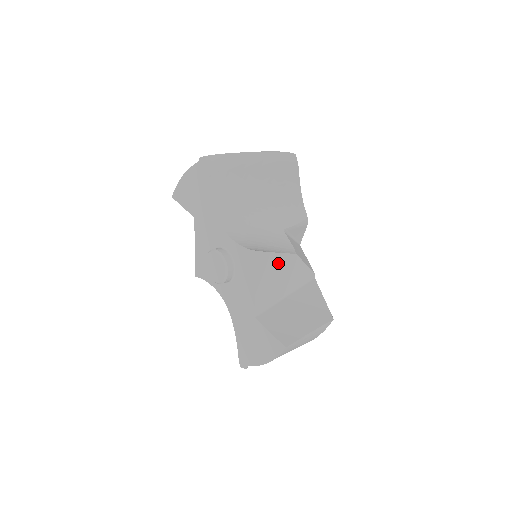
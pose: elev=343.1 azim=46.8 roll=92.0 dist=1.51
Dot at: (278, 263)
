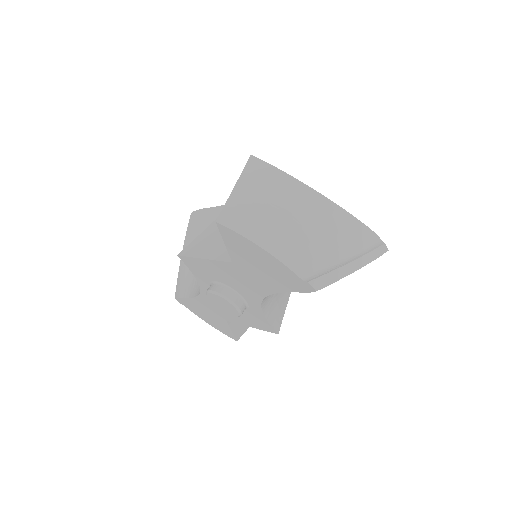
Dot at: occluded
